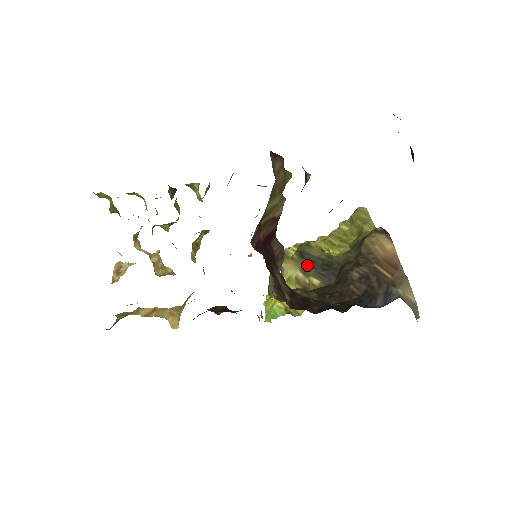
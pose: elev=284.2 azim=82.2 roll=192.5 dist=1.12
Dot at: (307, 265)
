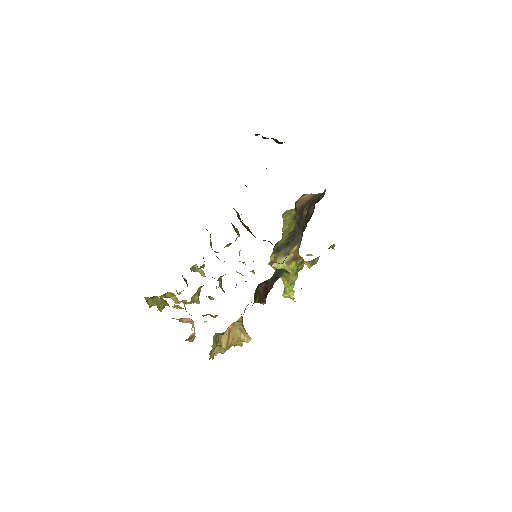
Dot at: (285, 249)
